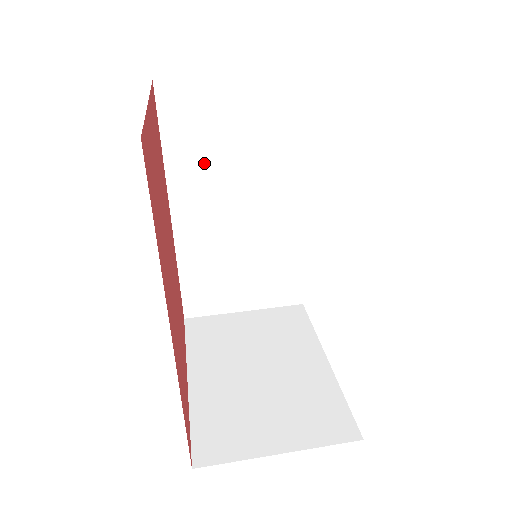
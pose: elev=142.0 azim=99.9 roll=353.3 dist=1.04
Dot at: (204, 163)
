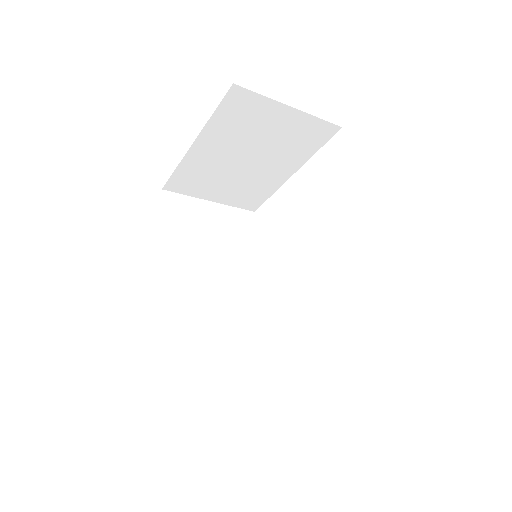
Dot at: (190, 247)
